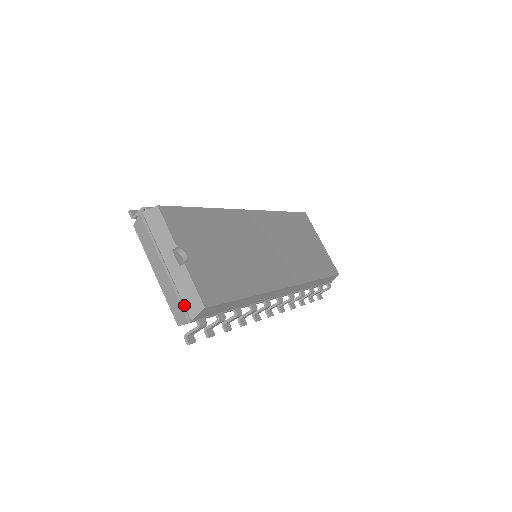
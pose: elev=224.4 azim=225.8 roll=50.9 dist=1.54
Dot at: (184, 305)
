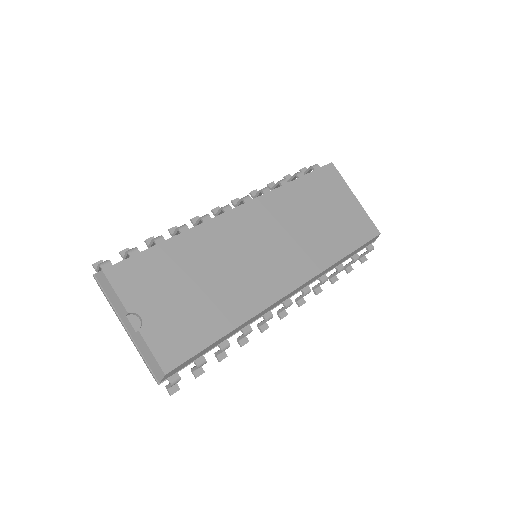
Dot at: (150, 368)
